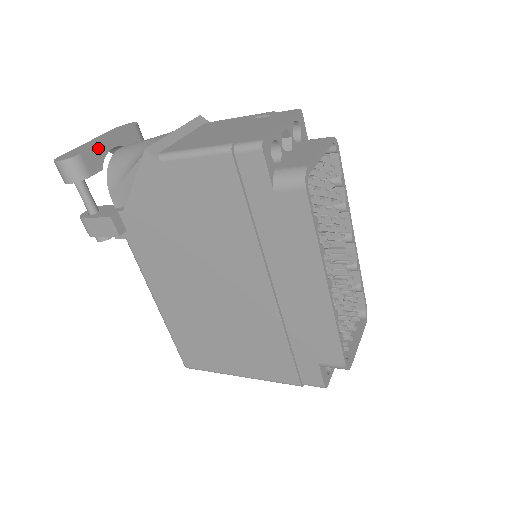
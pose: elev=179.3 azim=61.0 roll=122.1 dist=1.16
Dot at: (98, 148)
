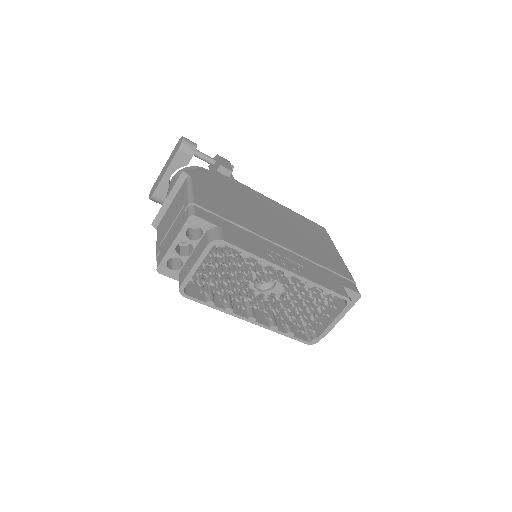
Dot at: (161, 184)
